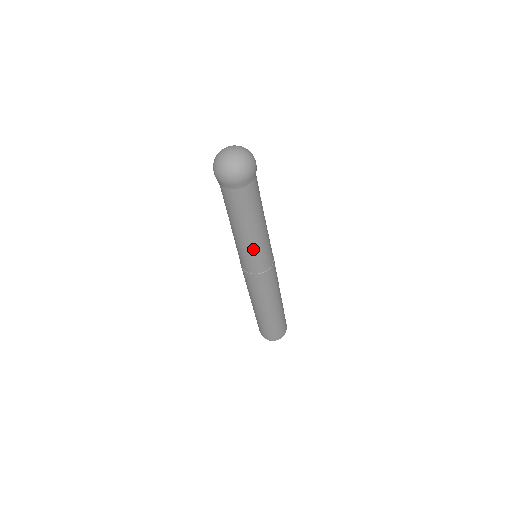
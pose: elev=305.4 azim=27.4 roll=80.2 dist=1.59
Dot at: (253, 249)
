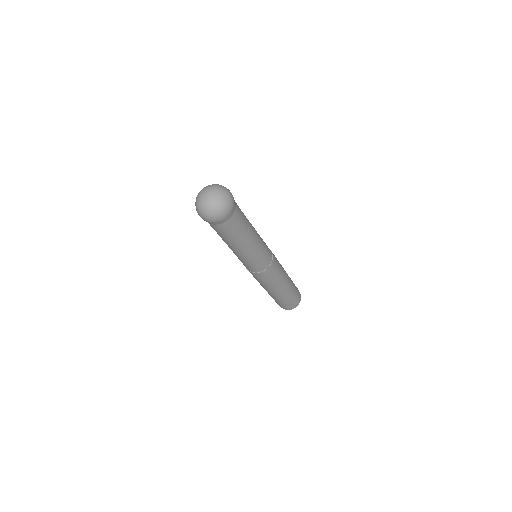
Dot at: (238, 257)
